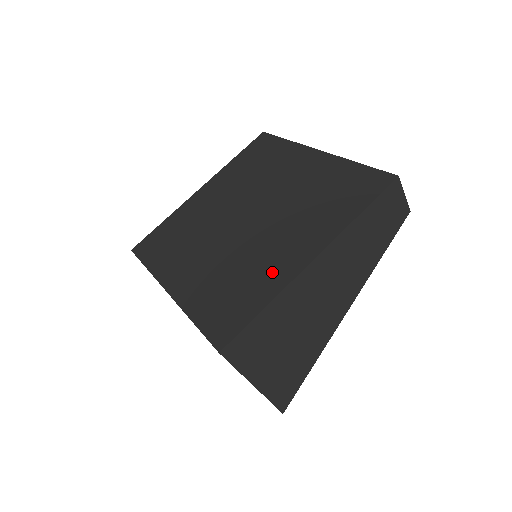
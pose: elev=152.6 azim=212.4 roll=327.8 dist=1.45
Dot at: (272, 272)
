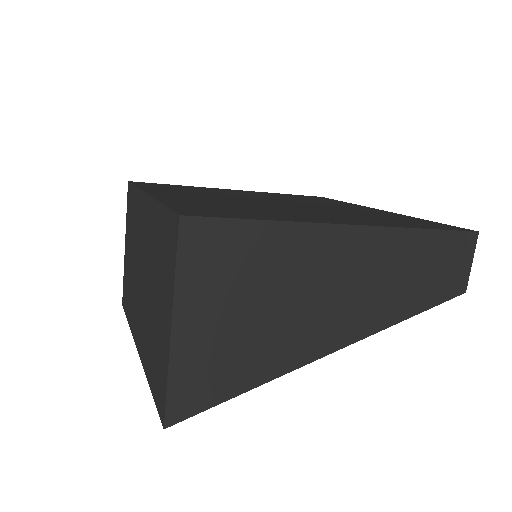
Dot at: (293, 216)
